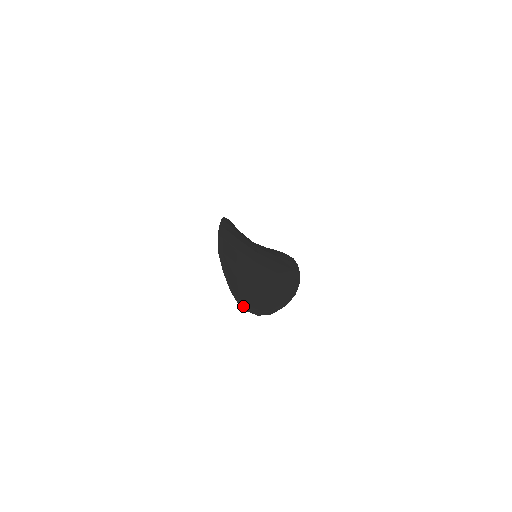
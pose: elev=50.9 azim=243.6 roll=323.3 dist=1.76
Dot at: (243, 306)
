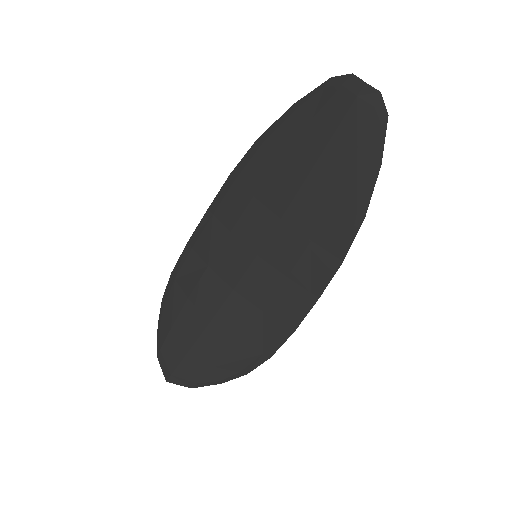
Dot at: (356, 82)
